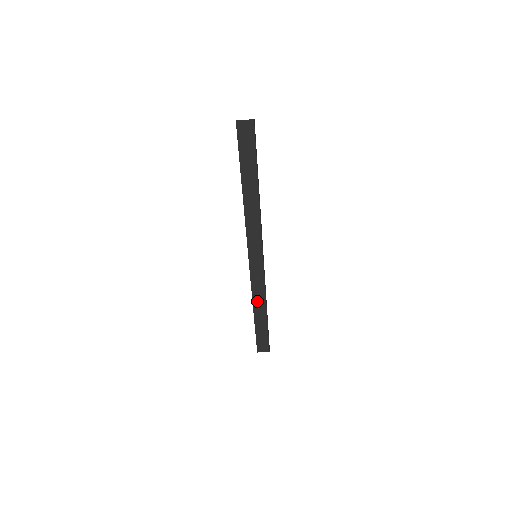
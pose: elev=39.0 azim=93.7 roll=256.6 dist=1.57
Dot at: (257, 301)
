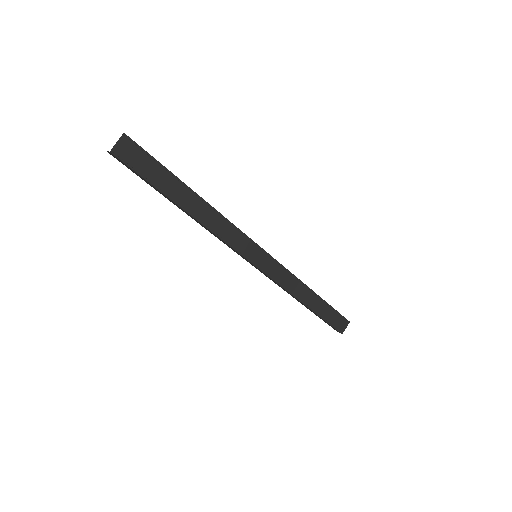
Dot at: (298, 292)
